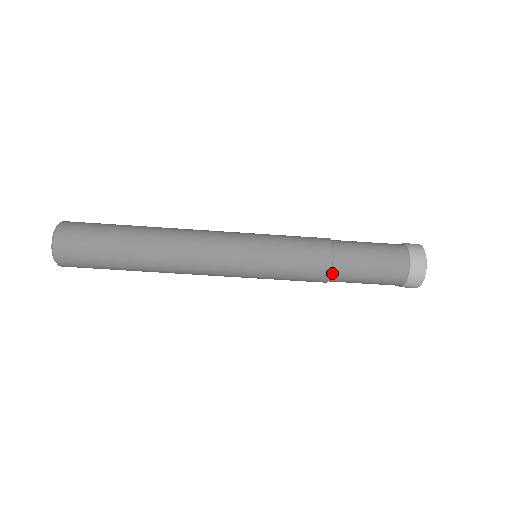
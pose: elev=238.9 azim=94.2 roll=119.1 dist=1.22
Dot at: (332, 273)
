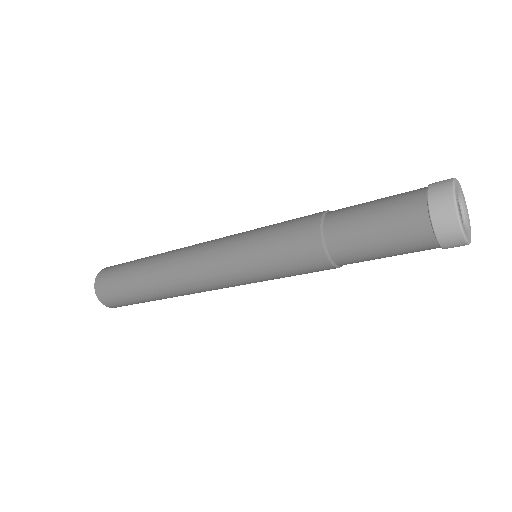
Dot at: occluded
